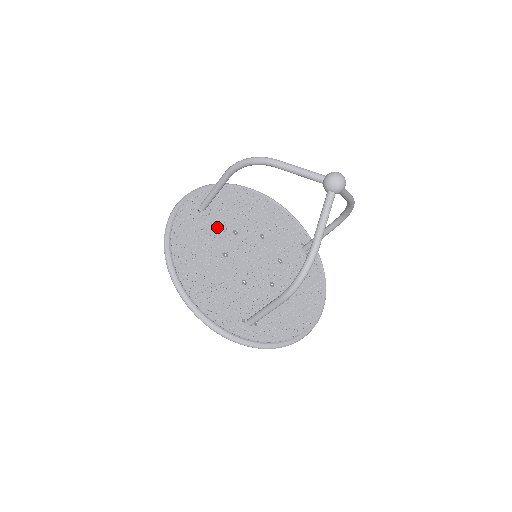
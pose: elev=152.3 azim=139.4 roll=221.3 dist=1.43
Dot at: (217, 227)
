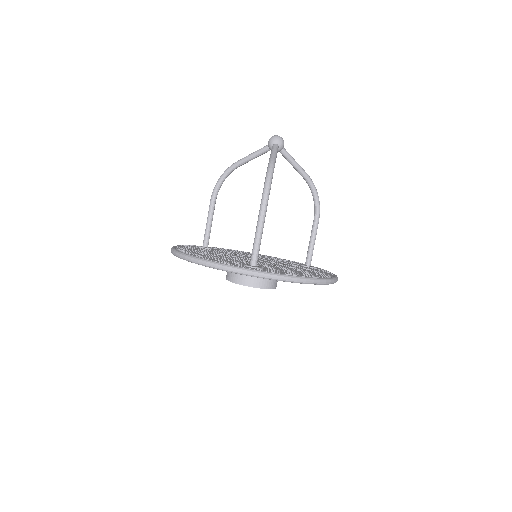
Dot at: occluded
